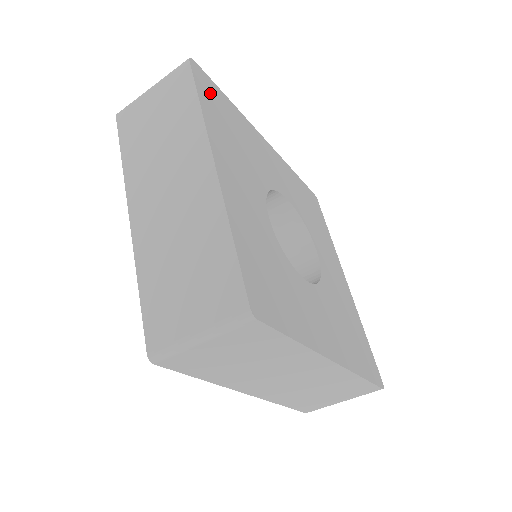
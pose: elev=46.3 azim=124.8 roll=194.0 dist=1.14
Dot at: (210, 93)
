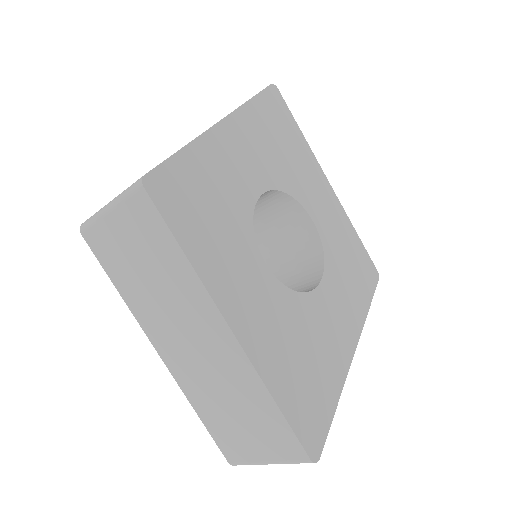
Dot at: (276, 109)
